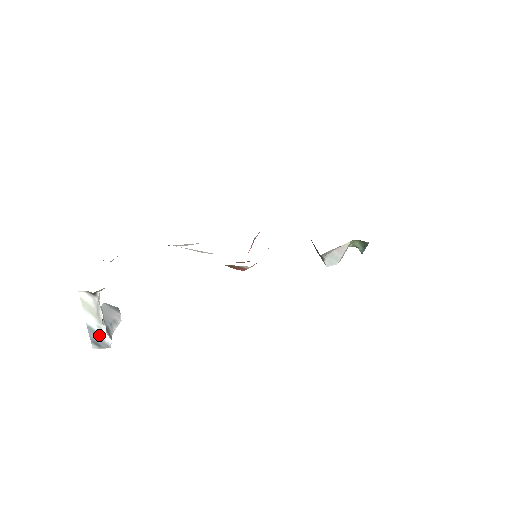
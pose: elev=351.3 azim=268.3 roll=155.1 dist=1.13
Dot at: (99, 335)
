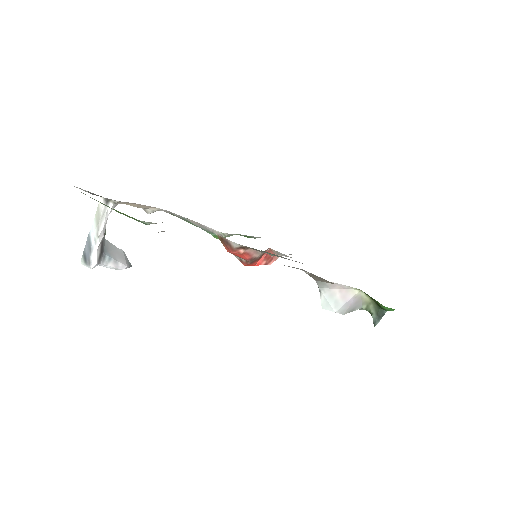
Dot at: (91, 248)
